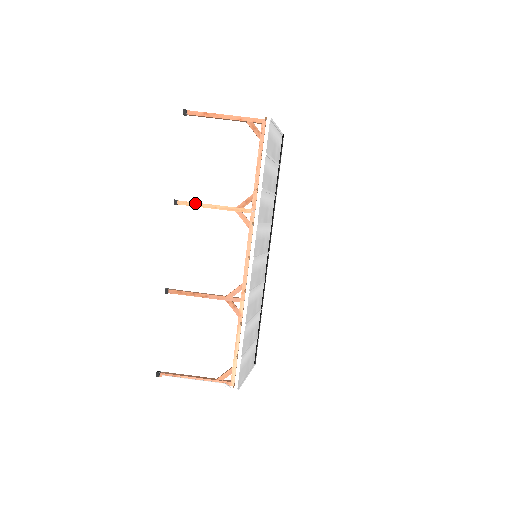
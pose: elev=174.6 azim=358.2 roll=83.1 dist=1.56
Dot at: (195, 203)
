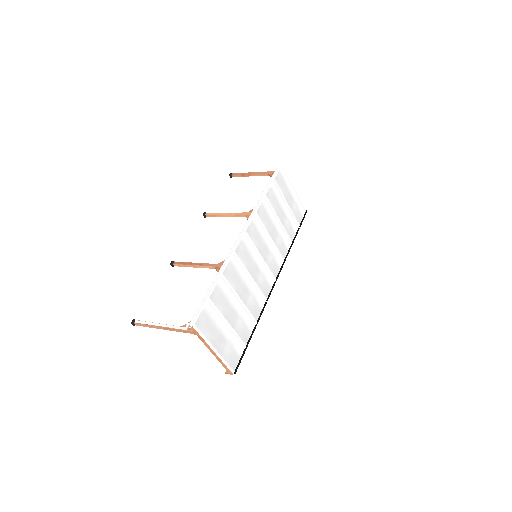
Dot at: (218, 213)
